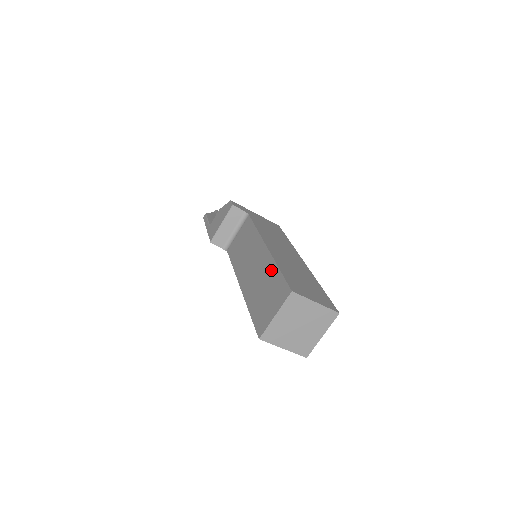
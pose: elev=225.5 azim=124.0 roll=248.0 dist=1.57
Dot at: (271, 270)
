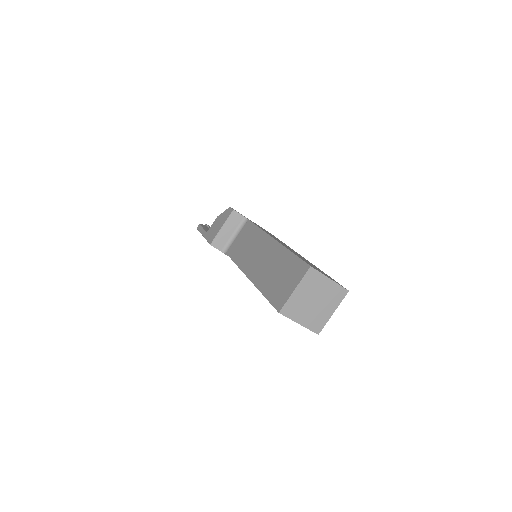
Dot at: (283, 256)
